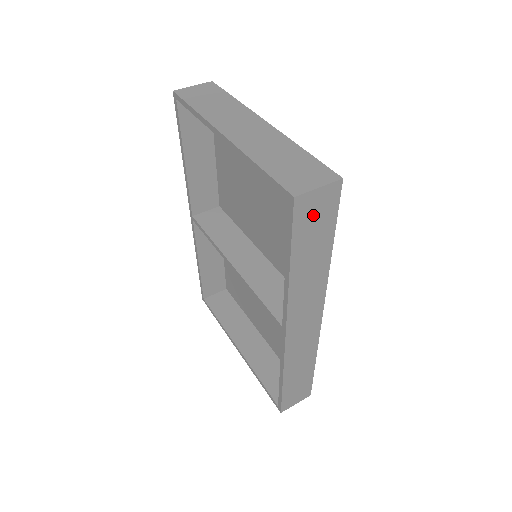
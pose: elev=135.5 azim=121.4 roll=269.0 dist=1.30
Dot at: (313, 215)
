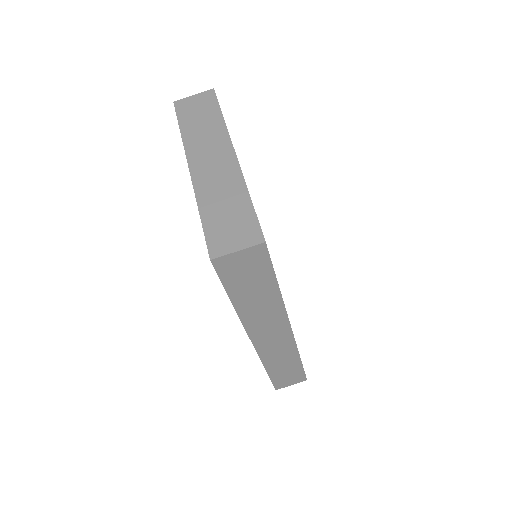
Dot at: (241, 269)
